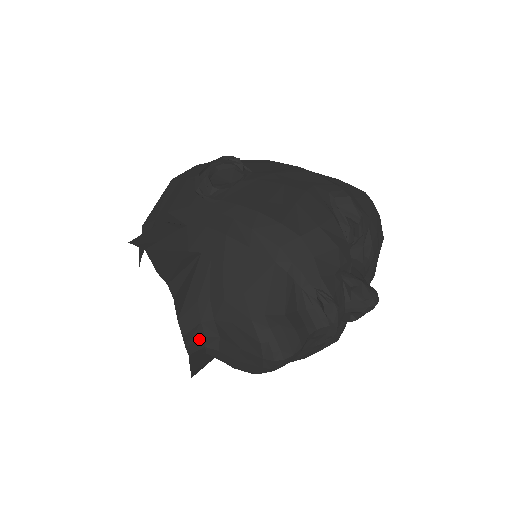
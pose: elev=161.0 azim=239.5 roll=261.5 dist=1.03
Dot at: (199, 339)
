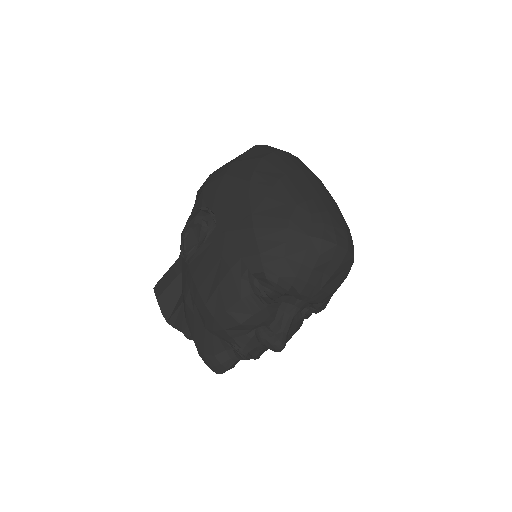
Dot at: occluded
